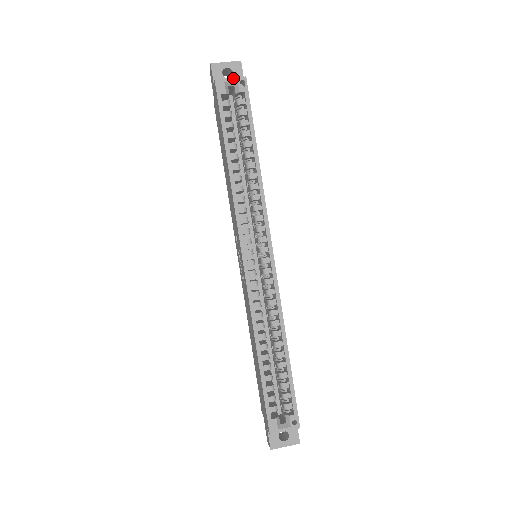
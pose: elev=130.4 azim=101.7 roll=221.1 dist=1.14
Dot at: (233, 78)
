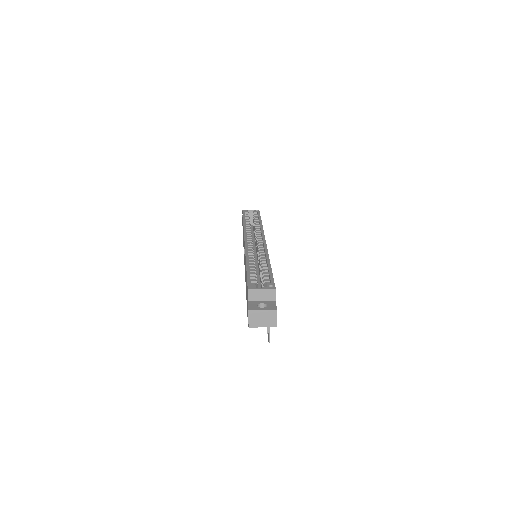
Dot at: (252, 210)
